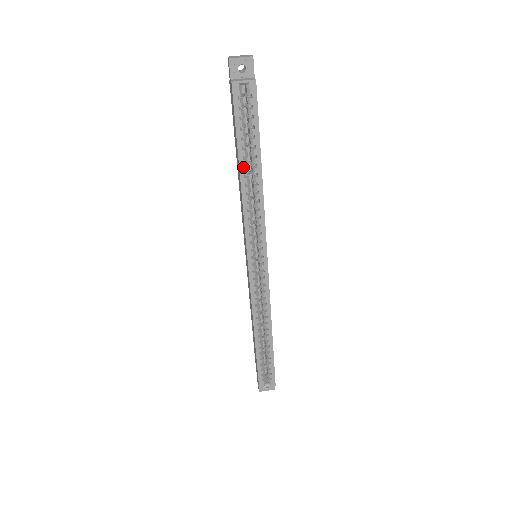
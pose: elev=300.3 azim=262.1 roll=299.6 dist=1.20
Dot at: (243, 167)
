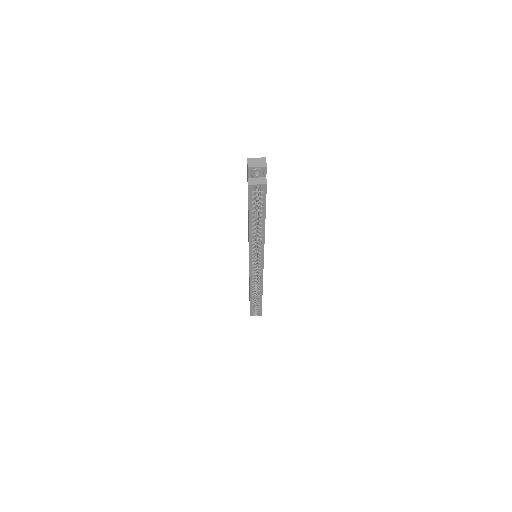
Dot at: (252, 224)
